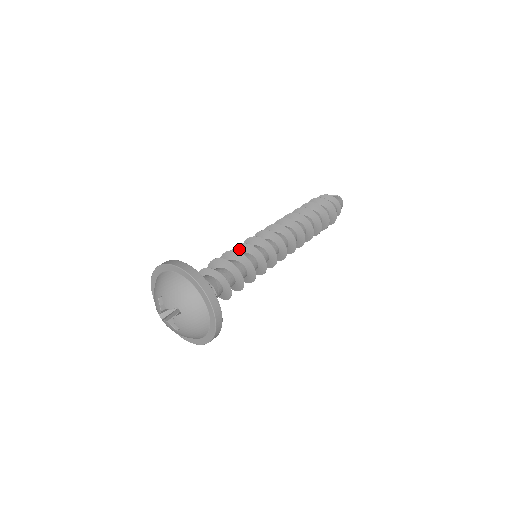
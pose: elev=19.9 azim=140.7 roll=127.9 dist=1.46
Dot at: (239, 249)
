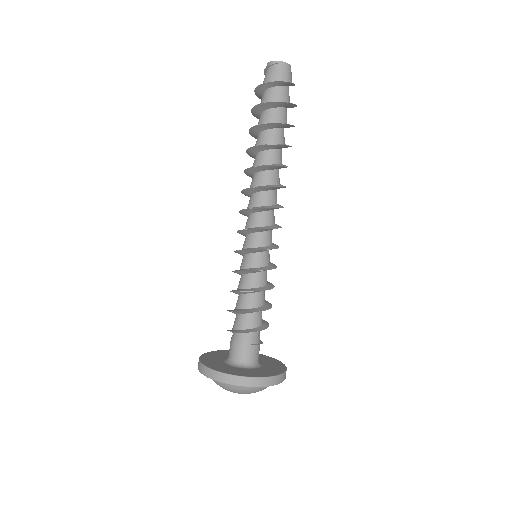
Dot at: (240, 273)
